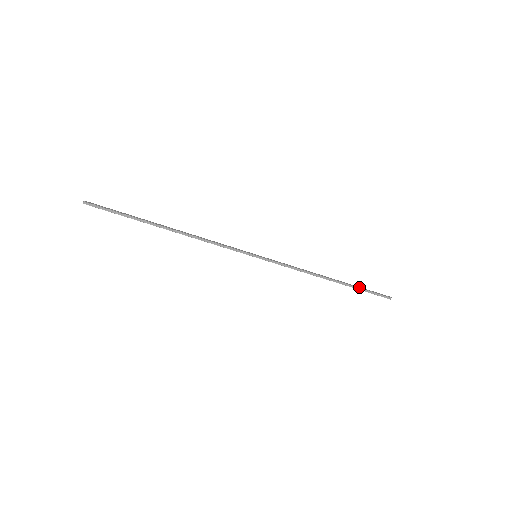
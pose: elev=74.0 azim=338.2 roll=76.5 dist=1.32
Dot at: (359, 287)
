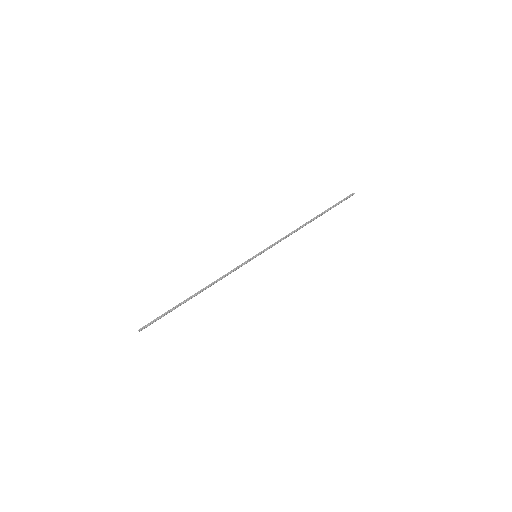
Dot at: (329, 208)
